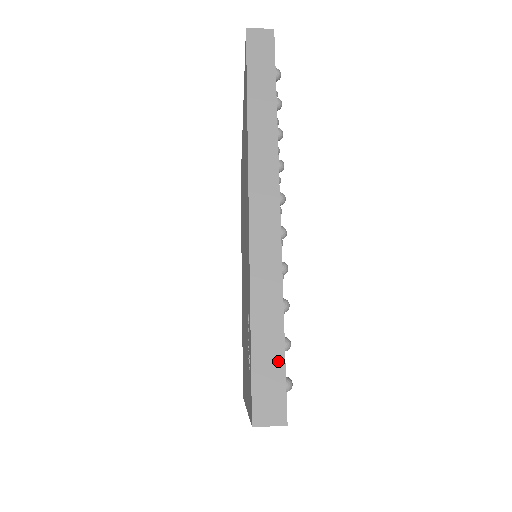
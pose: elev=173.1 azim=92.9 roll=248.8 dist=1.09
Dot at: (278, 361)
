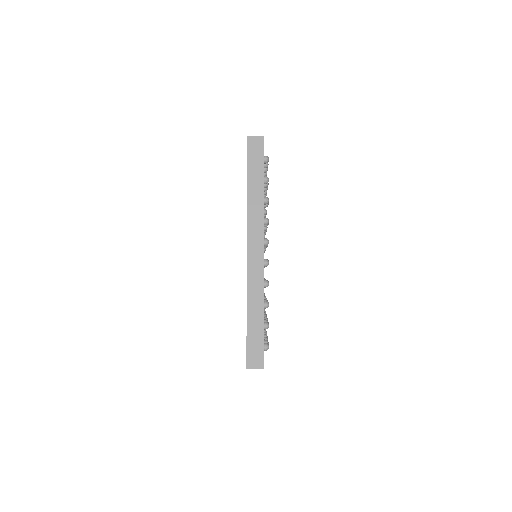
Dot at: (260, 337)
